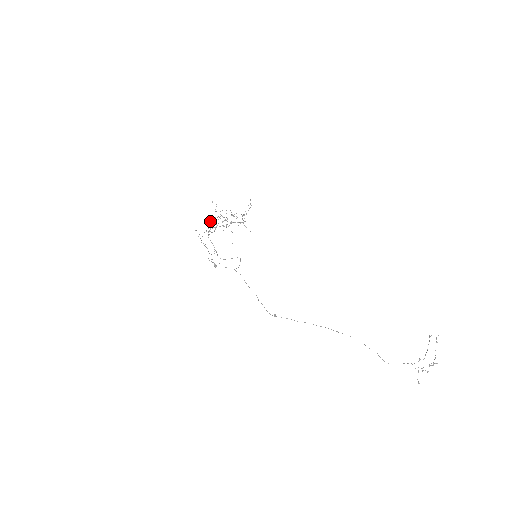
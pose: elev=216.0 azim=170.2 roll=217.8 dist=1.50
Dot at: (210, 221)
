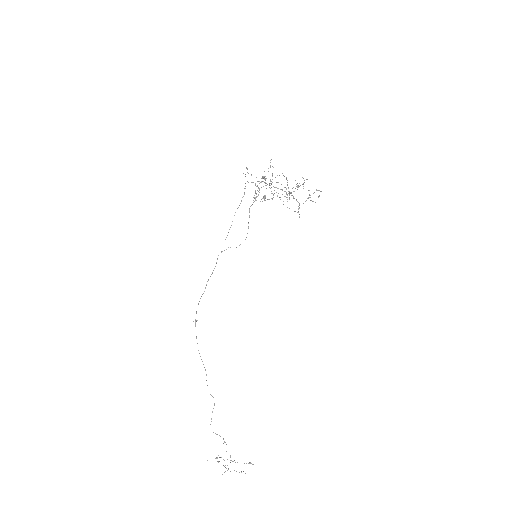
Dot at: (263, 176)
